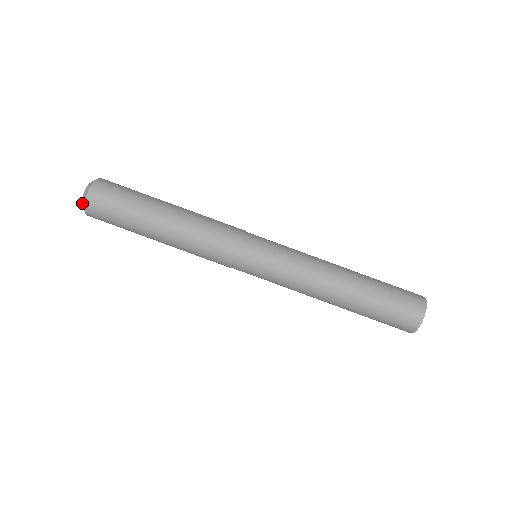
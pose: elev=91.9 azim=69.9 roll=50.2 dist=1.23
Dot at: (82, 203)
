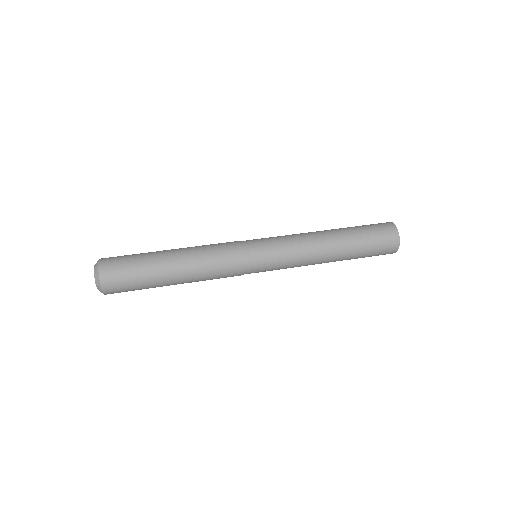
Dot at: (95, 272)
